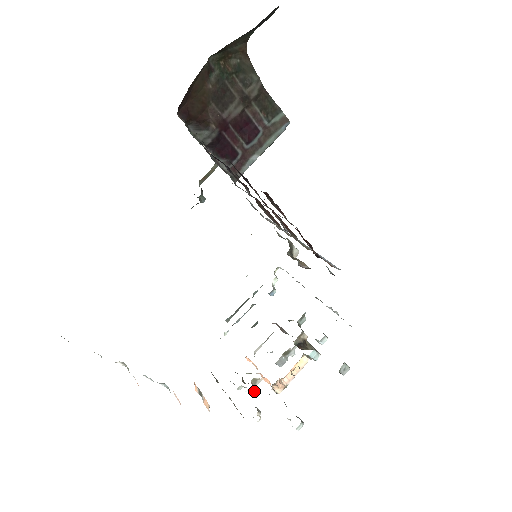
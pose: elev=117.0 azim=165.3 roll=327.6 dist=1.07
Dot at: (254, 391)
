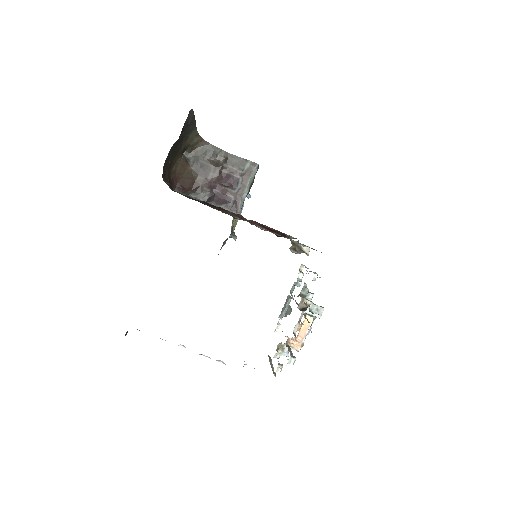
Dot at: (287, 356)
